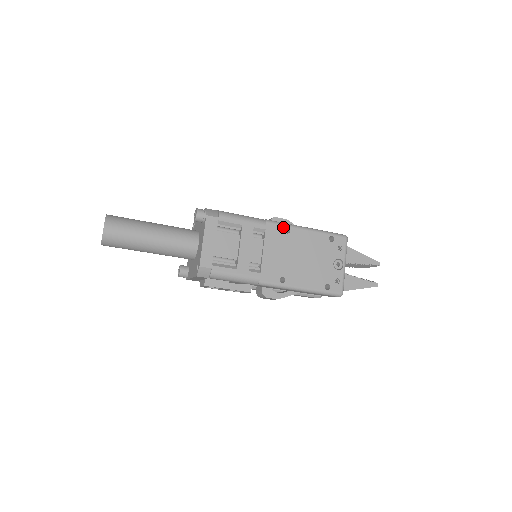
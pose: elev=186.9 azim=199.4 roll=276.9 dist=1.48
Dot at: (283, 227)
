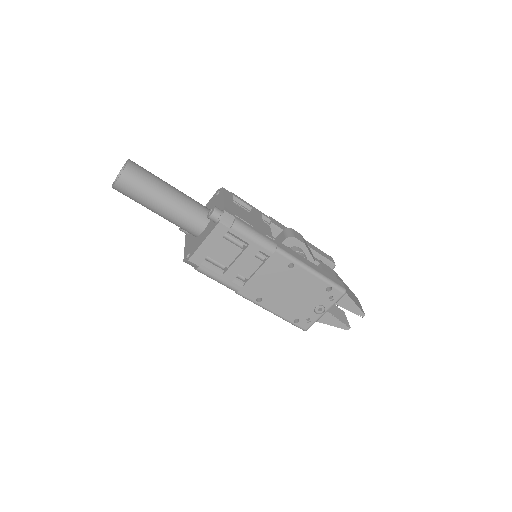
Dot at: (289, 261)
